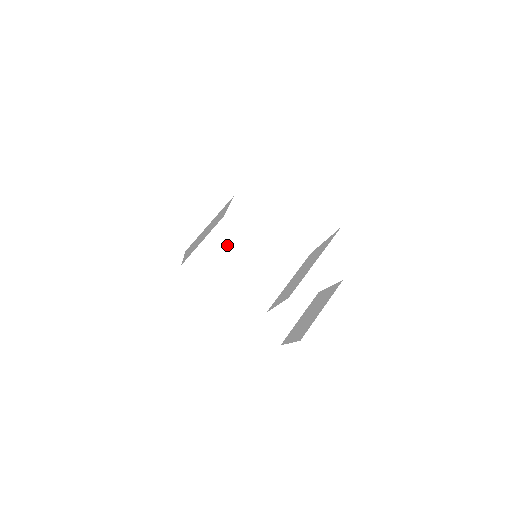
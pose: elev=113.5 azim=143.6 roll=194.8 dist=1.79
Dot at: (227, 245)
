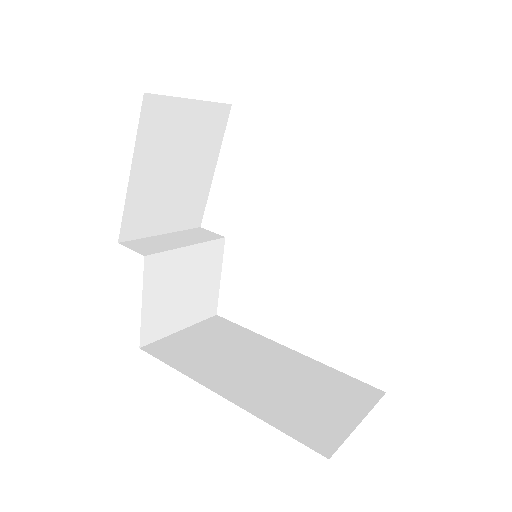
Dot at: (219, 336)
